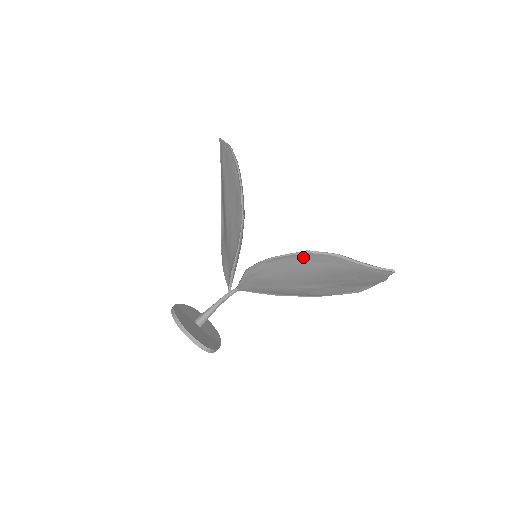
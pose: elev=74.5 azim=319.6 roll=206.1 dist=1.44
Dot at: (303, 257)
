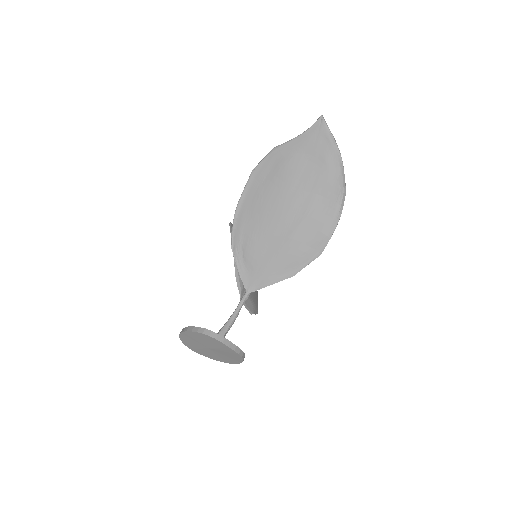
Dot at: (255, 180)
